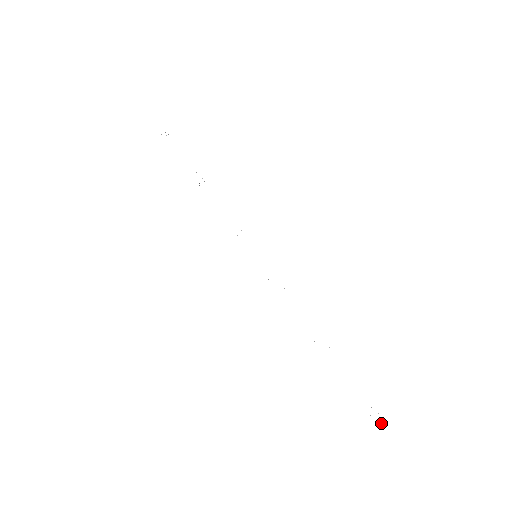
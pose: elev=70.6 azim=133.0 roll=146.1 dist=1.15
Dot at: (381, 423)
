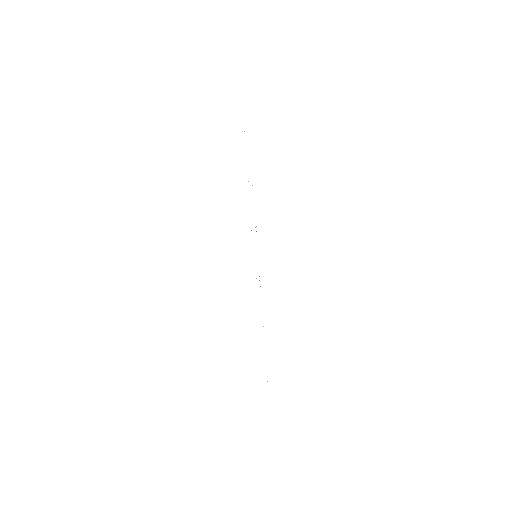
Dot at: occluded
